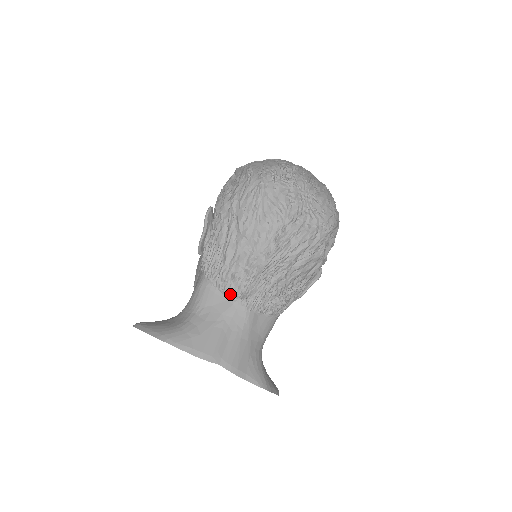
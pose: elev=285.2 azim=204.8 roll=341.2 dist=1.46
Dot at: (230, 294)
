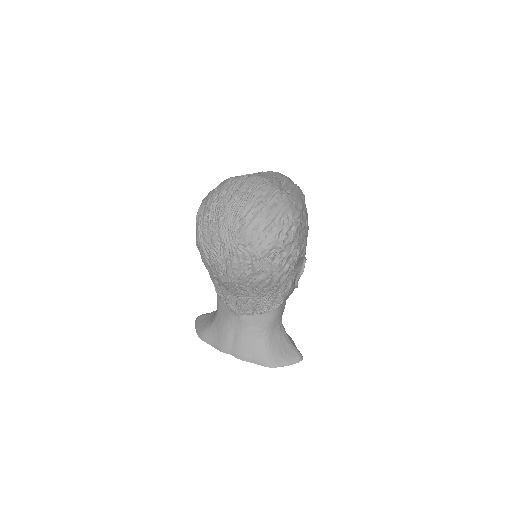
Dot at: (226, 305)
